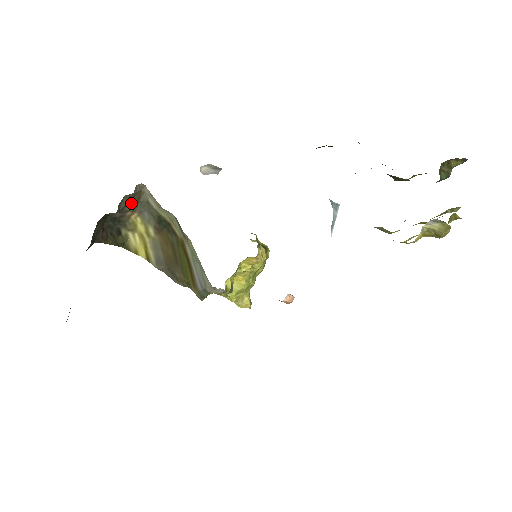
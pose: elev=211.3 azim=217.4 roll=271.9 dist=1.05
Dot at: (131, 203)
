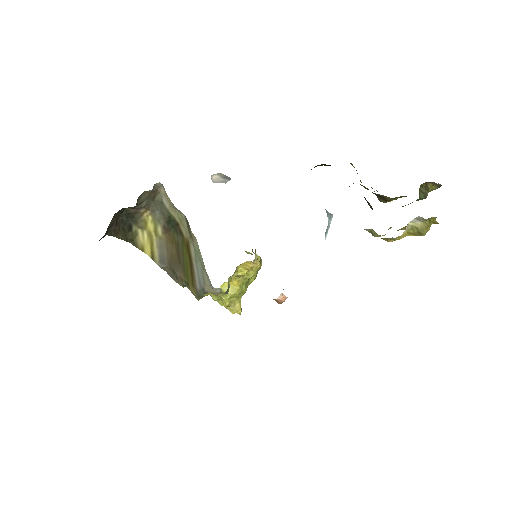
Dot at: (147, 200)
